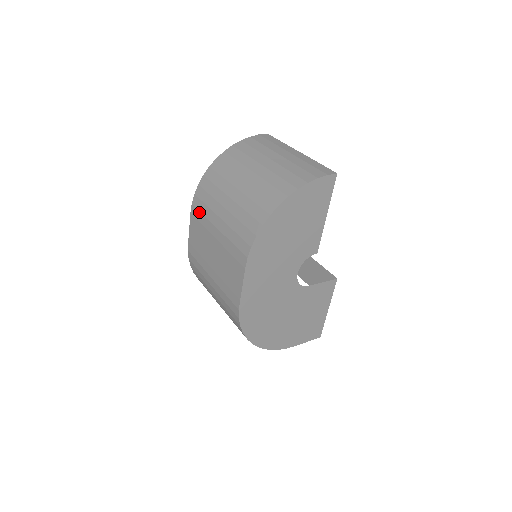
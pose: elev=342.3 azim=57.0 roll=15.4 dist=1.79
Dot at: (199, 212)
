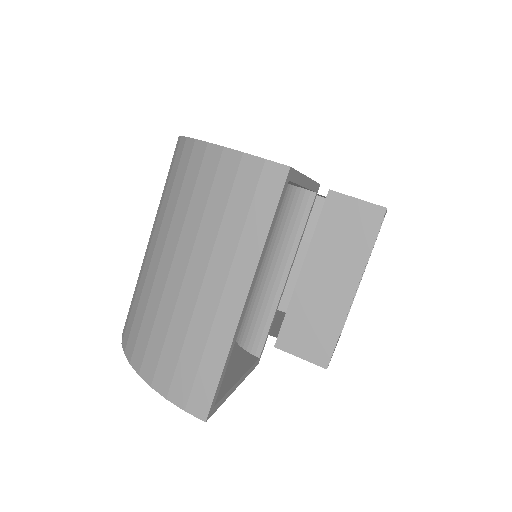
Dot at: occluded
